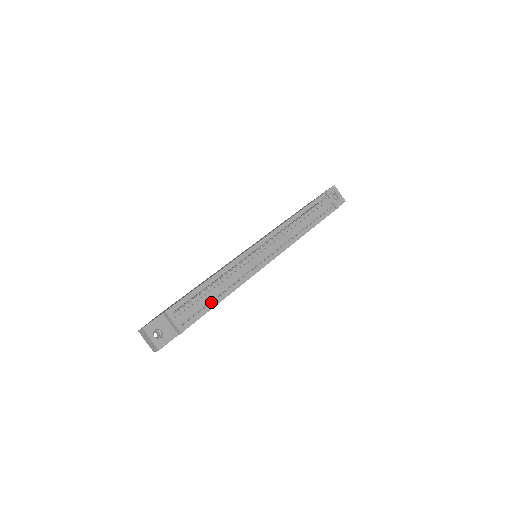
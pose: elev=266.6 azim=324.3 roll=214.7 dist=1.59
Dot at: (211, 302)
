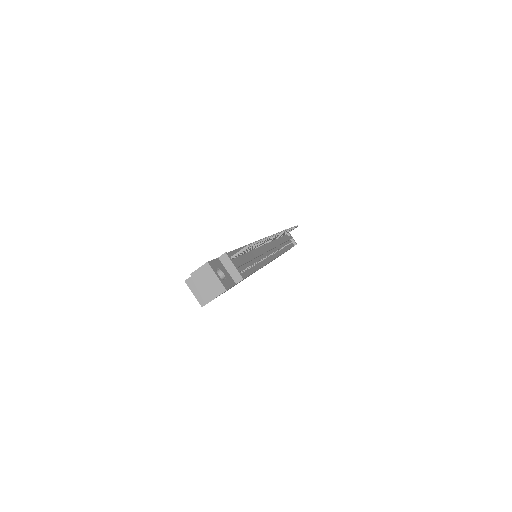
Dot at: (251, 267)
